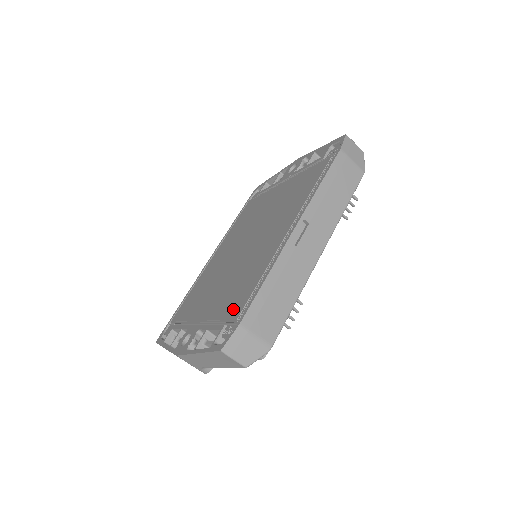
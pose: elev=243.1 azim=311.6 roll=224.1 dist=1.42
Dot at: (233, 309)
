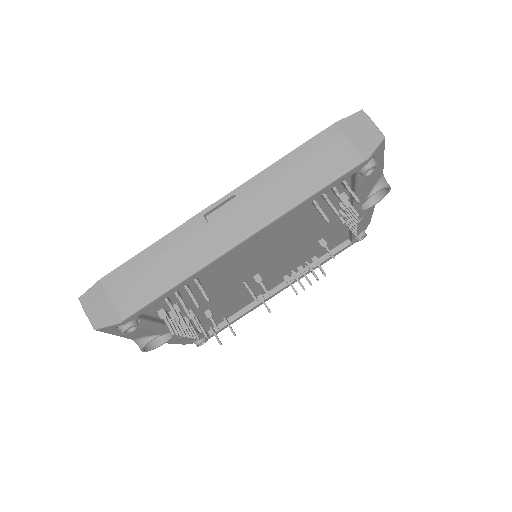
Dot at: occluded
